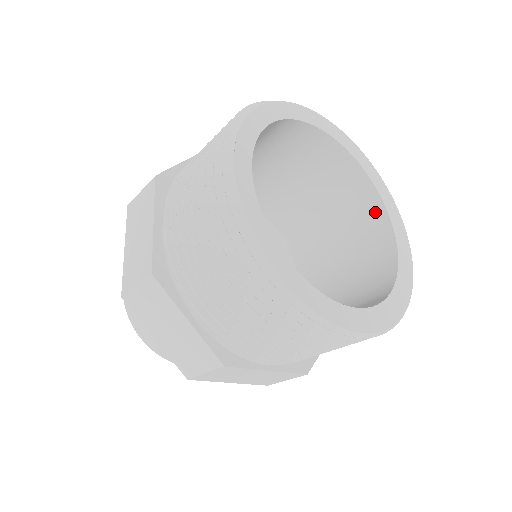
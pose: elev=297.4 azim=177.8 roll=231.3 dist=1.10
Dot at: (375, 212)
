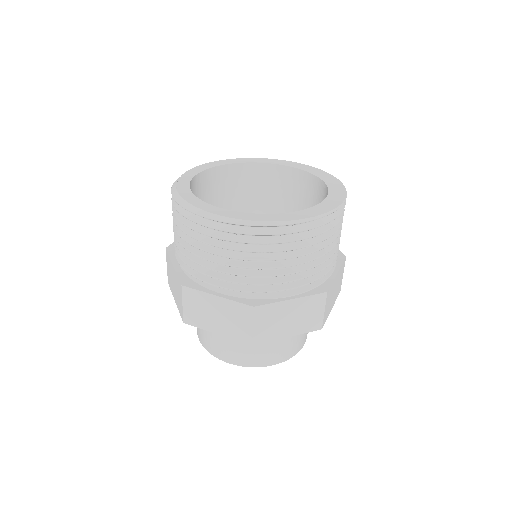
Dot at: (305, 180)
